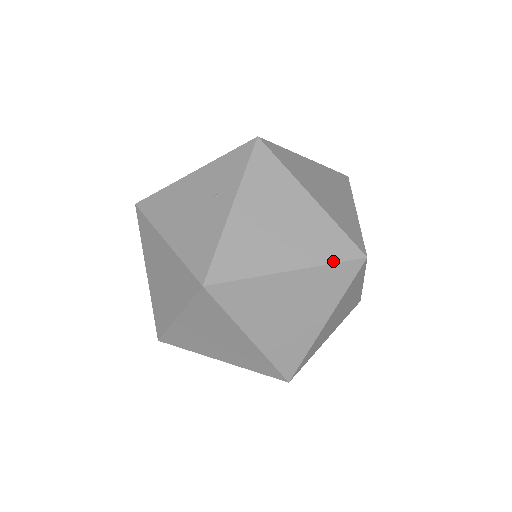
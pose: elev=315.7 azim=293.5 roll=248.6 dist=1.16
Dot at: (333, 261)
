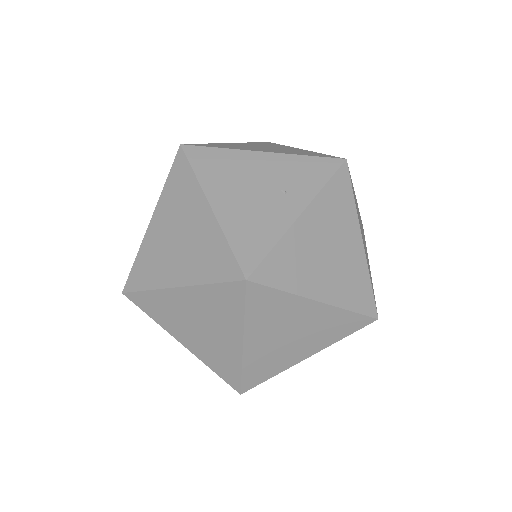
Dot at: (354, 310)
